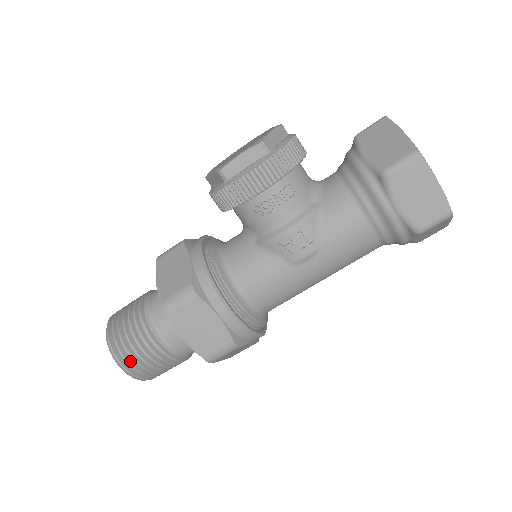
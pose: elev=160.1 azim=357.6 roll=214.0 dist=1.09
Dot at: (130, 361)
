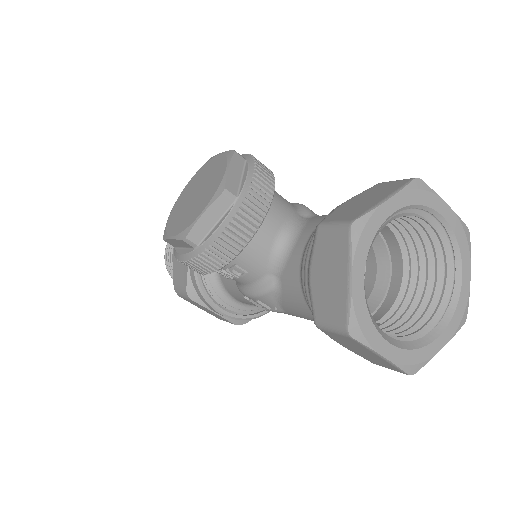
Dot at: occluded
